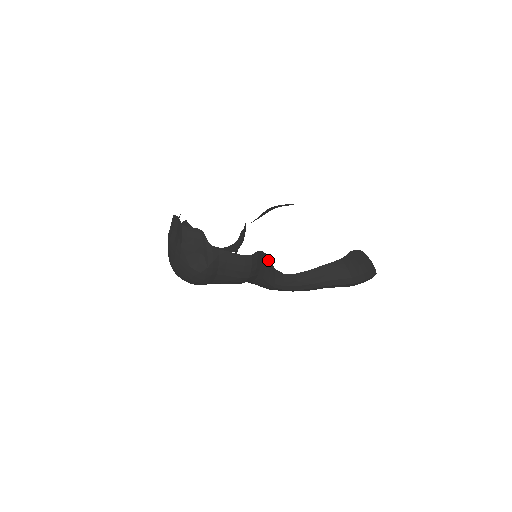
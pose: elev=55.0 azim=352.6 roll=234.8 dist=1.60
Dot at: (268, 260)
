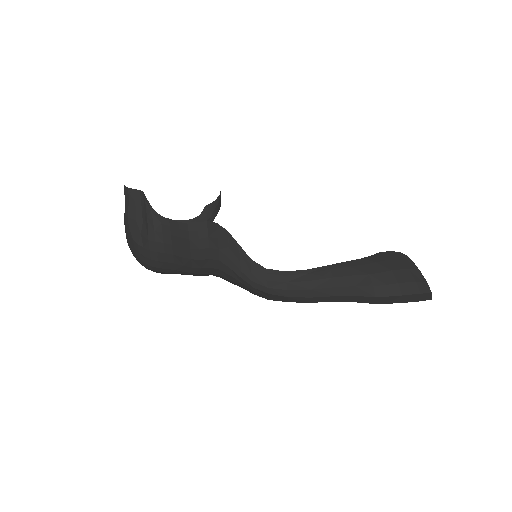
Dot at: (235, 242)
